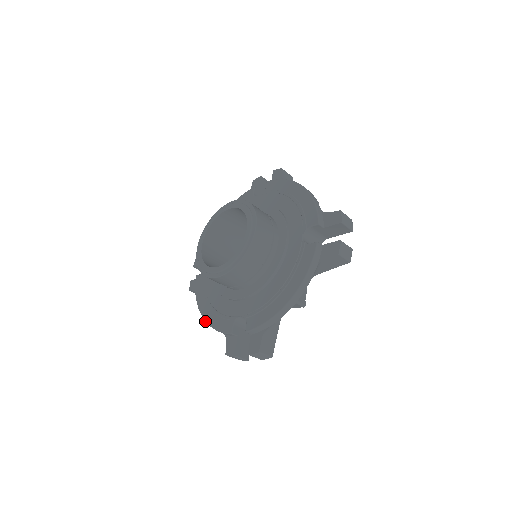
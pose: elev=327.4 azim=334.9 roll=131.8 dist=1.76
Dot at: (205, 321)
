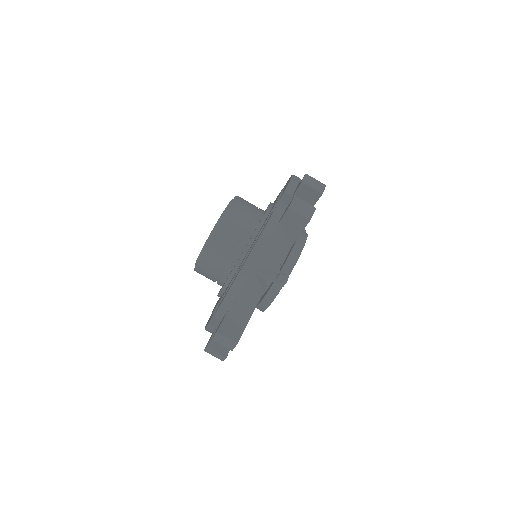
Dot at: occluded
